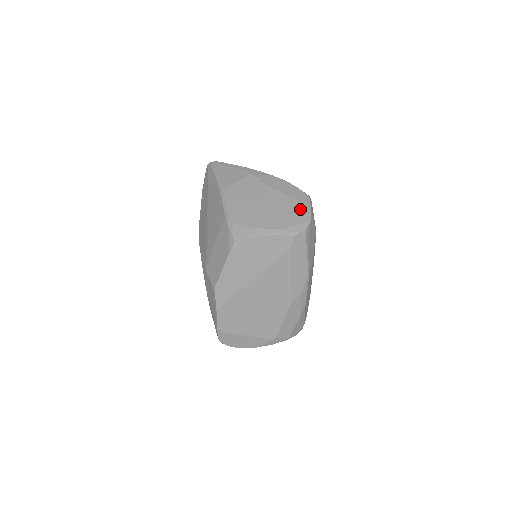
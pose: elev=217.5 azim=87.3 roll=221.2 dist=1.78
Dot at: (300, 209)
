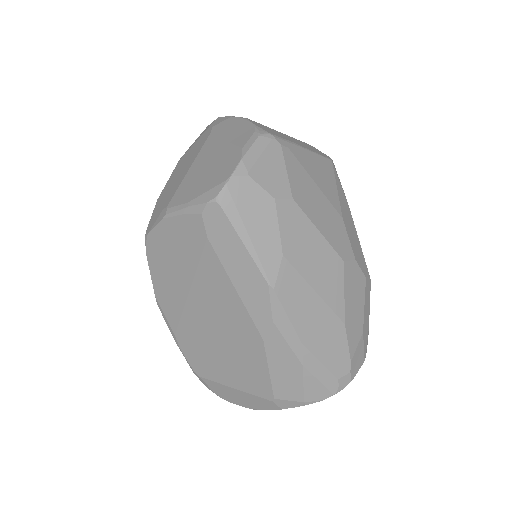
Dot at: (228, 161)
